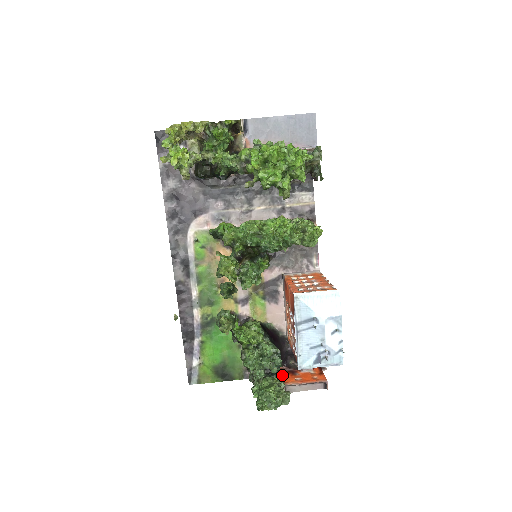
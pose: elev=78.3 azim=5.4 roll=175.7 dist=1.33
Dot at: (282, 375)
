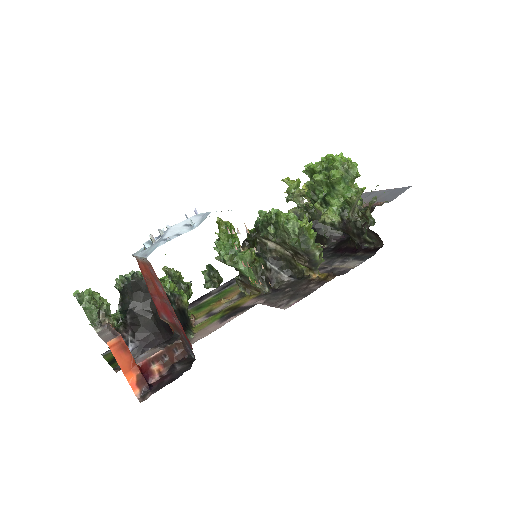
Dot at: occluded
